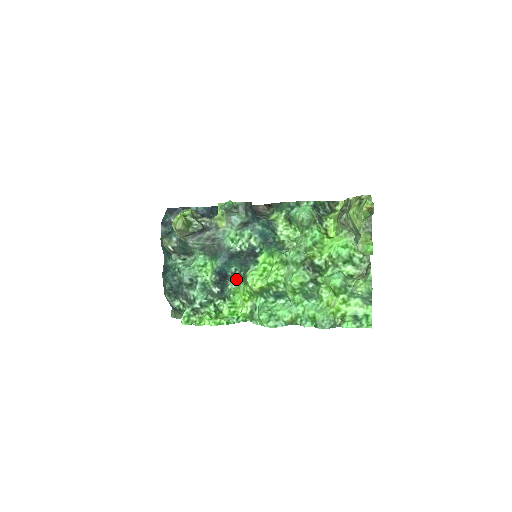
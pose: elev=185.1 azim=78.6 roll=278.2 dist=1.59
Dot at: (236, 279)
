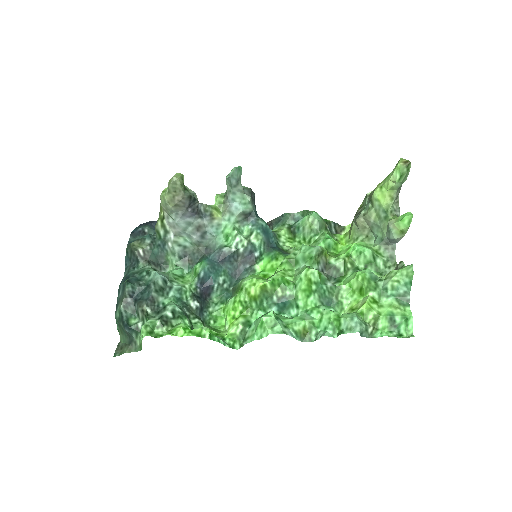
Dot at: (221, 298)
